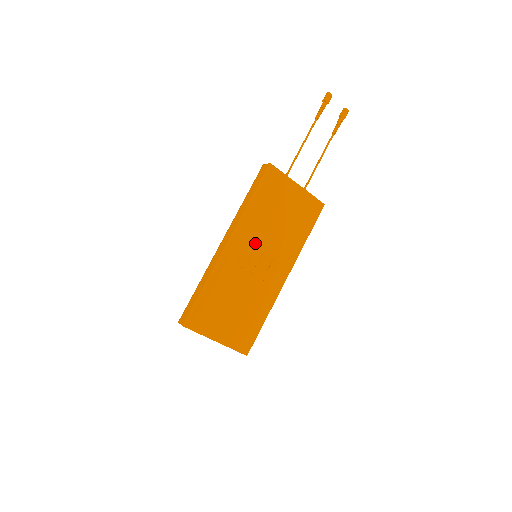
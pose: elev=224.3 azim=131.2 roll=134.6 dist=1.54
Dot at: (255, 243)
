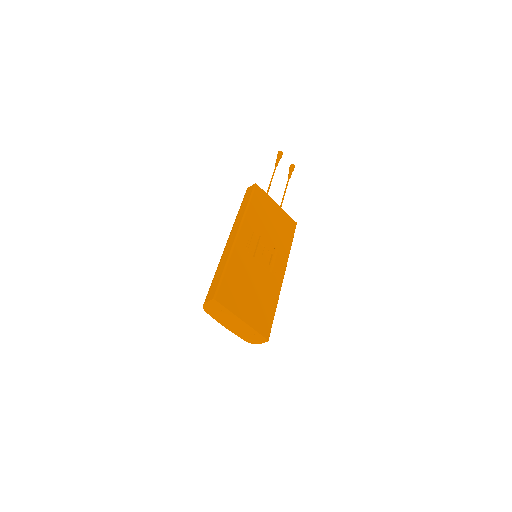
Dot at: (257, 238)
